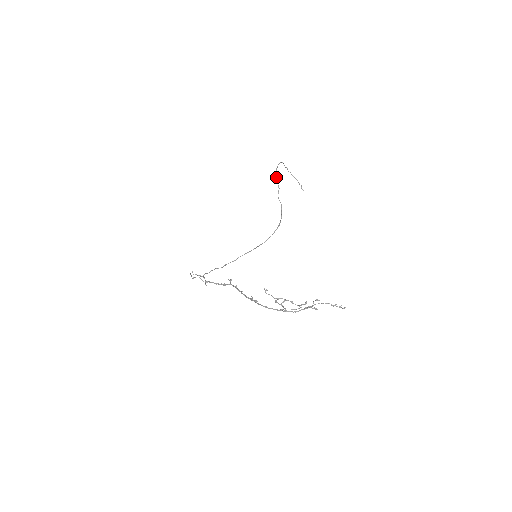
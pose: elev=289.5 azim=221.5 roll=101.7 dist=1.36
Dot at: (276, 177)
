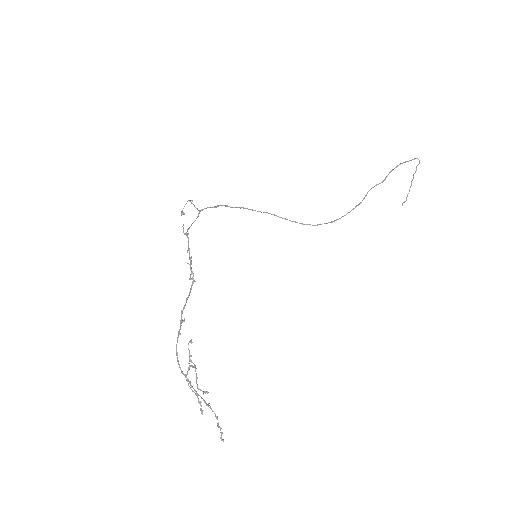
Dot at: (394, 168)
